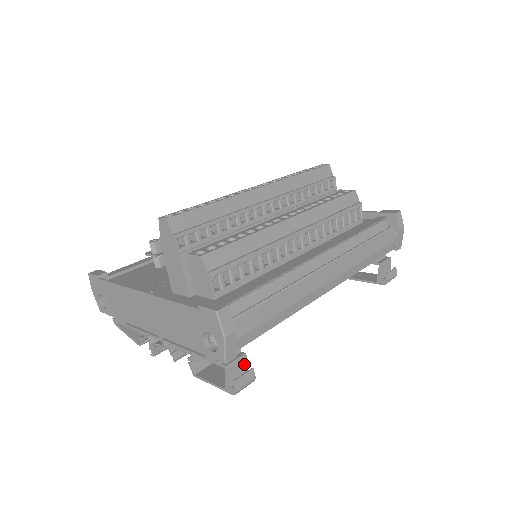
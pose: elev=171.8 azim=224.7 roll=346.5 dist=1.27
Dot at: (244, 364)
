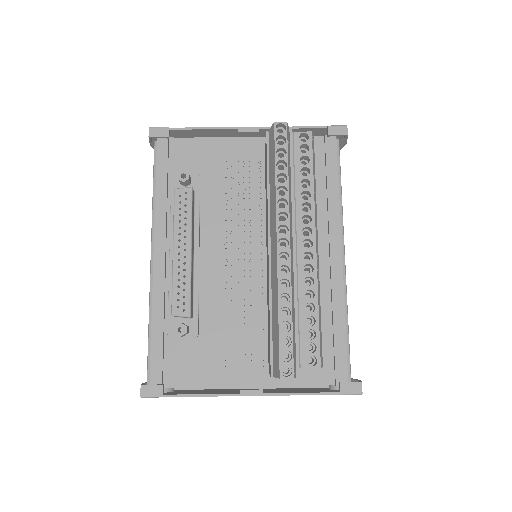
Dot at: occluded
